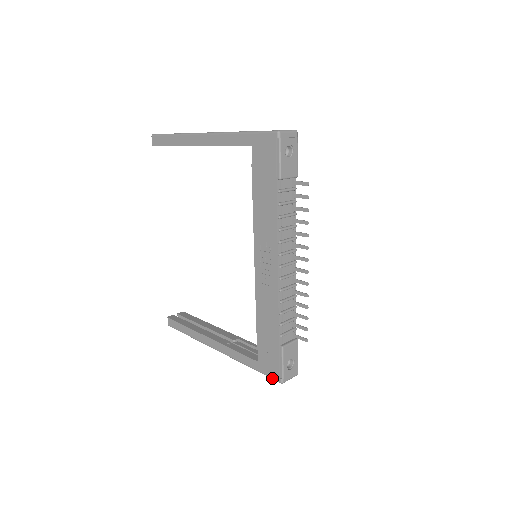
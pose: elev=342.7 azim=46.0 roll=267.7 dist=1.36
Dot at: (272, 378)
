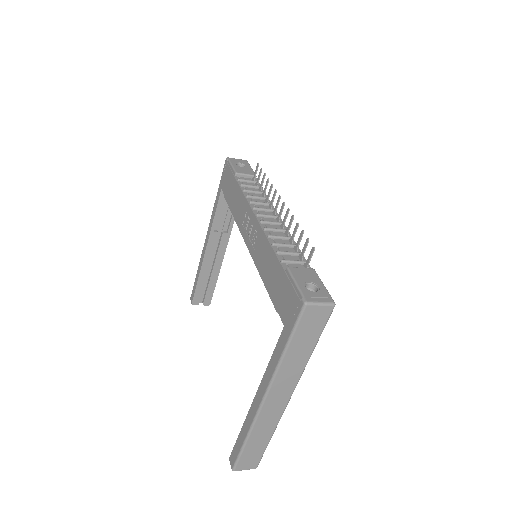
Dot at: (297, 316)
